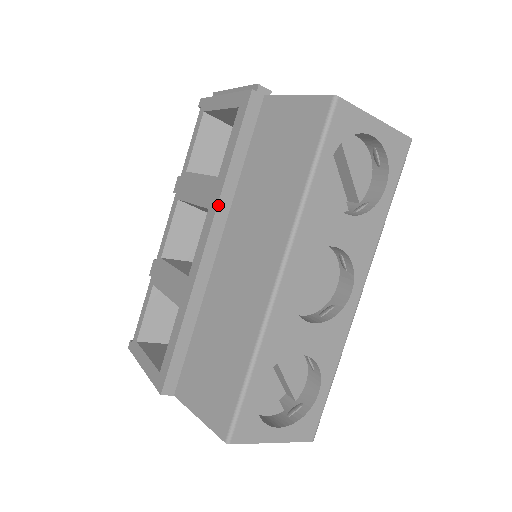
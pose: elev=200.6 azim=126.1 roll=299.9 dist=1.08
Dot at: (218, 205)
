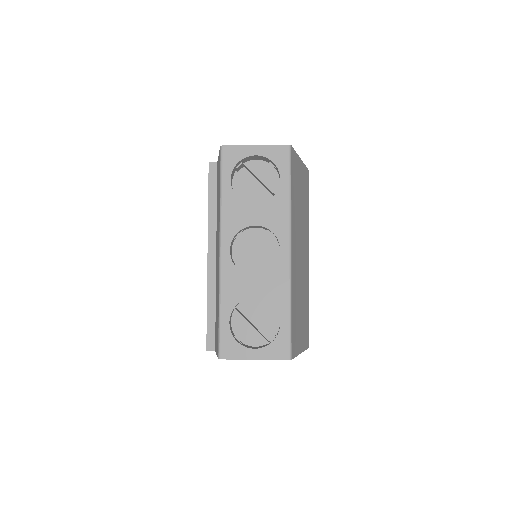
Dot at: (208, 230)
